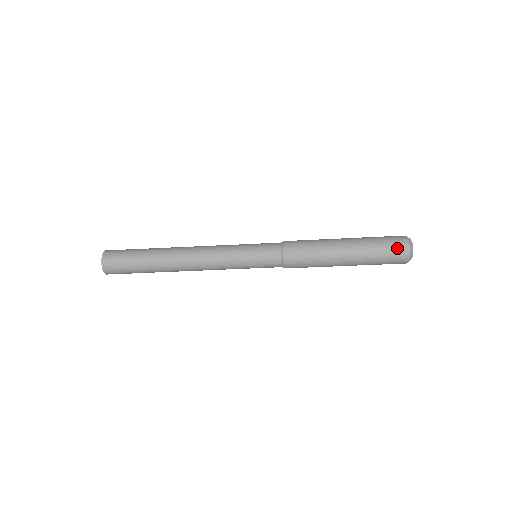
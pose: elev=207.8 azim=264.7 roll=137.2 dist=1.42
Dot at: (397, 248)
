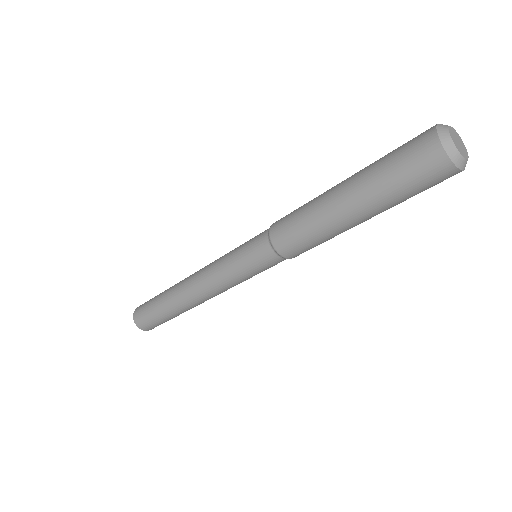
Dot at: (416, 148)
